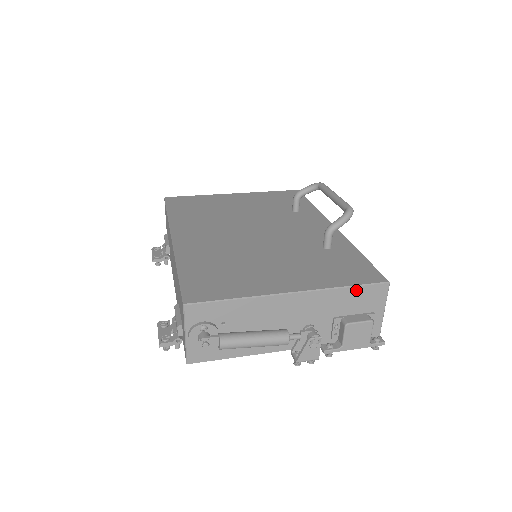
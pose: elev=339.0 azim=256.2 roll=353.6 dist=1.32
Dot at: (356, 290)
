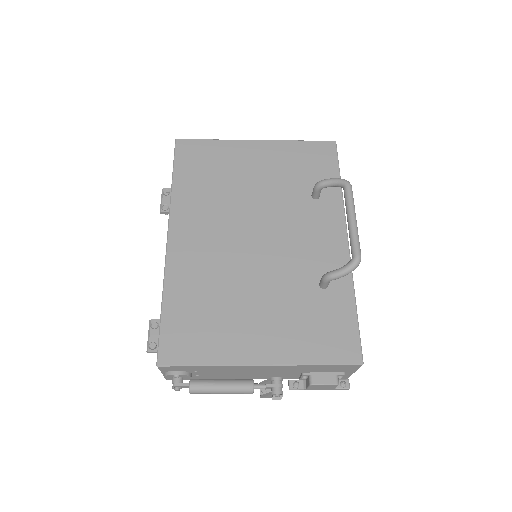
Dot at: (326, 366)
